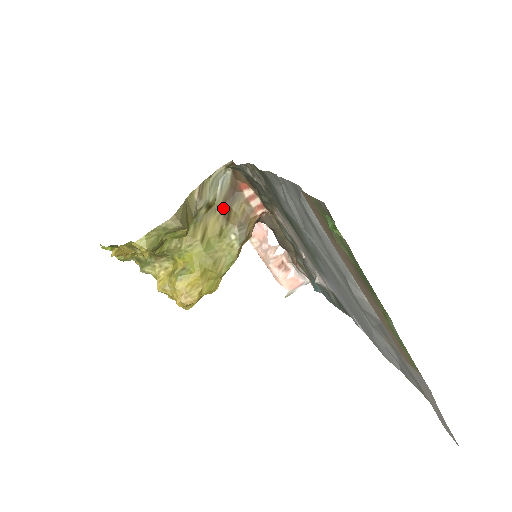
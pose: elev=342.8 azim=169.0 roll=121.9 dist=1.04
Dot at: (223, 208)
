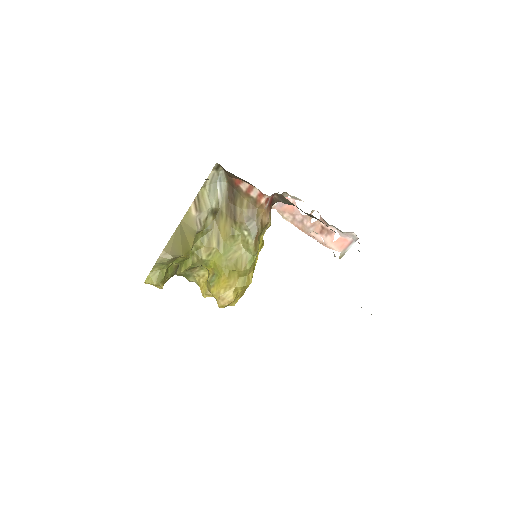
Dot at: (228, 209)
